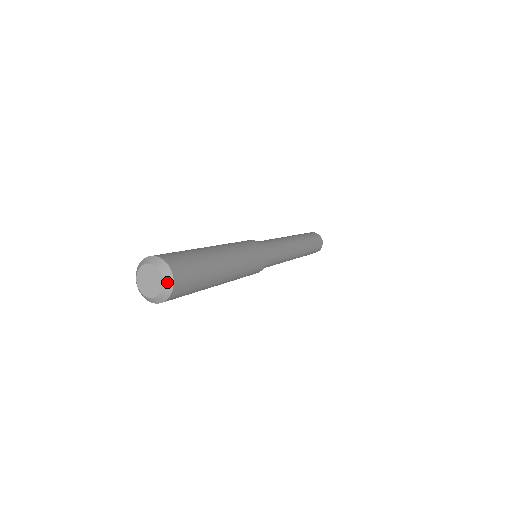
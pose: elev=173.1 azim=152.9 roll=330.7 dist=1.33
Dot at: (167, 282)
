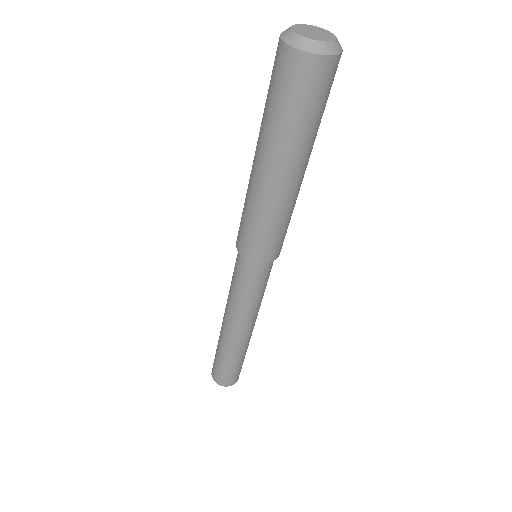
Dot at: (337, 45)
